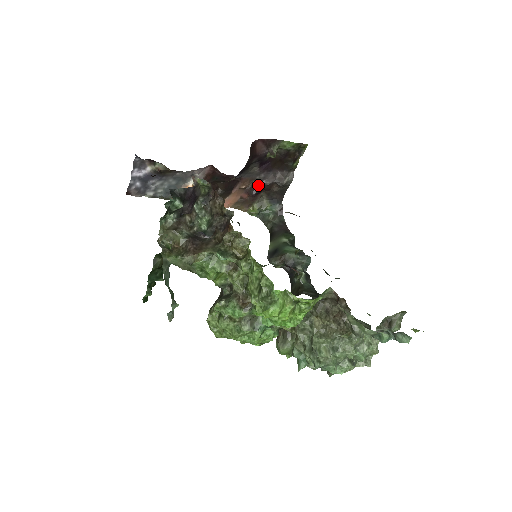
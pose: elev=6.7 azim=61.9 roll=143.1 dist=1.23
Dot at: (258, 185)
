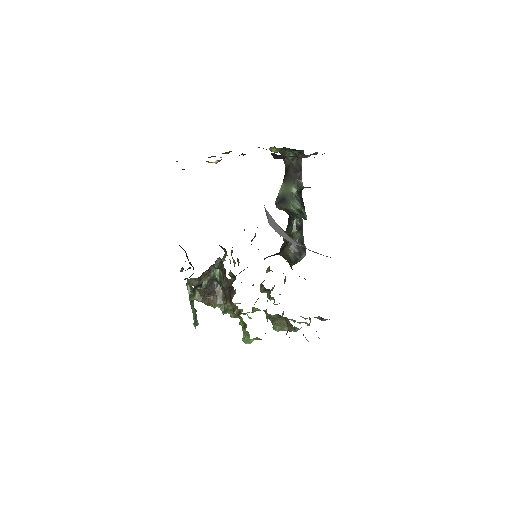
Dot at: (280, 156)
